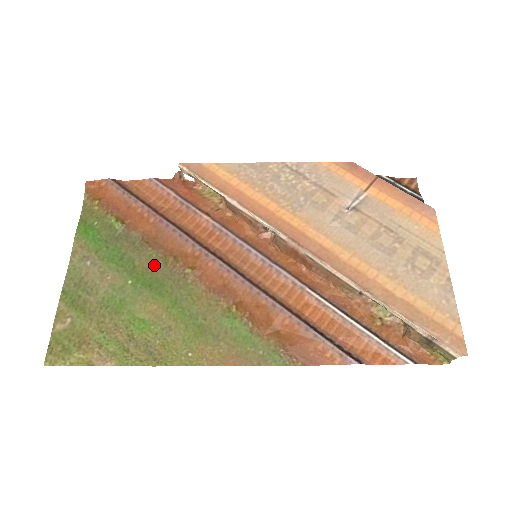
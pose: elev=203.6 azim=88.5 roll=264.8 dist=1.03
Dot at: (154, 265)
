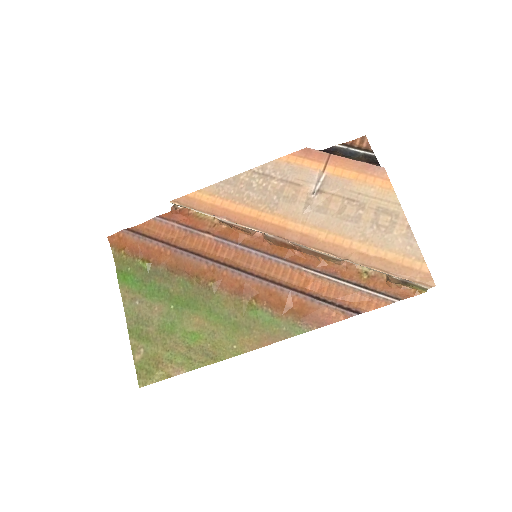
Dot at: (184, 288)
